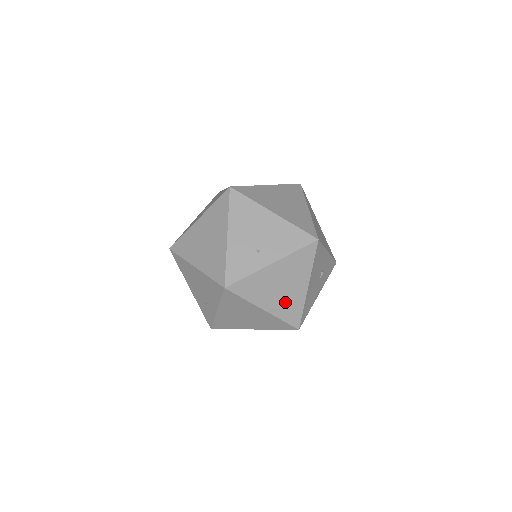
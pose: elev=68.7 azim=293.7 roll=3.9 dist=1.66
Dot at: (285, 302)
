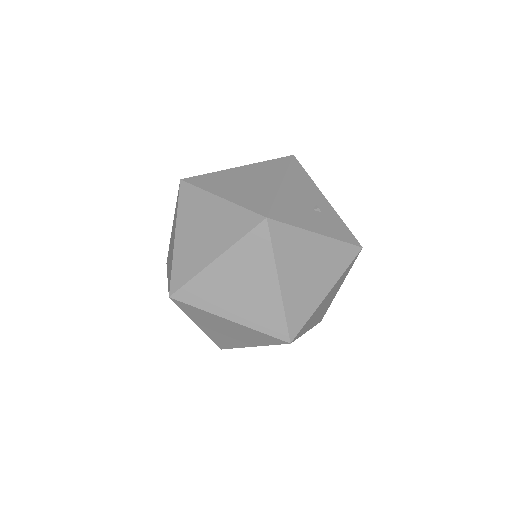
Dot at: (249, 193)
